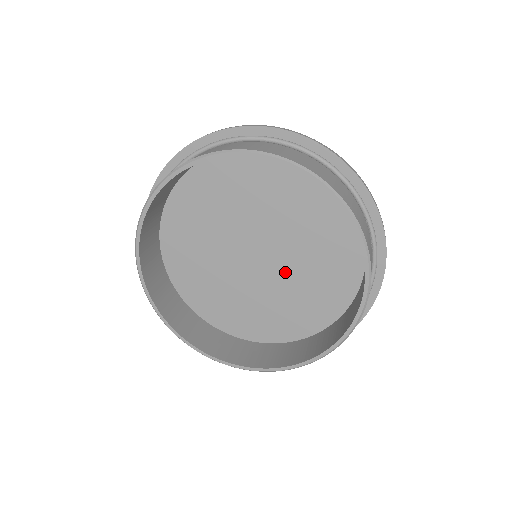
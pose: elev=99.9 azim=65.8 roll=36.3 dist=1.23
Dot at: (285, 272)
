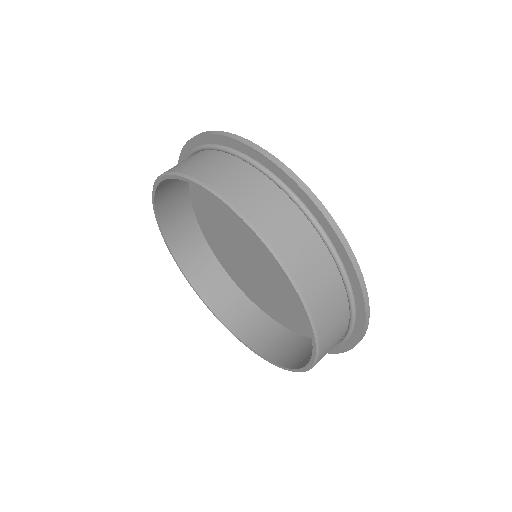
Dot at: (274, 280)
